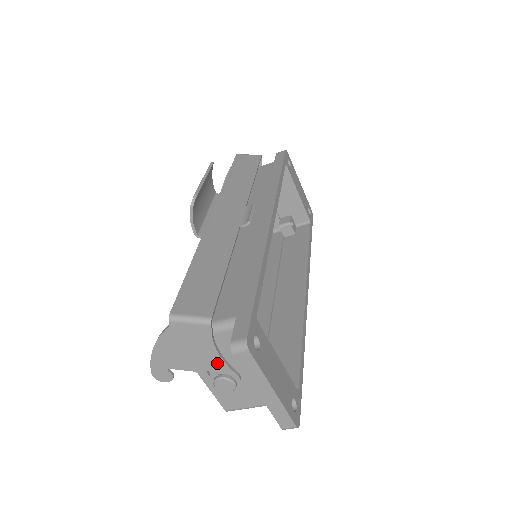
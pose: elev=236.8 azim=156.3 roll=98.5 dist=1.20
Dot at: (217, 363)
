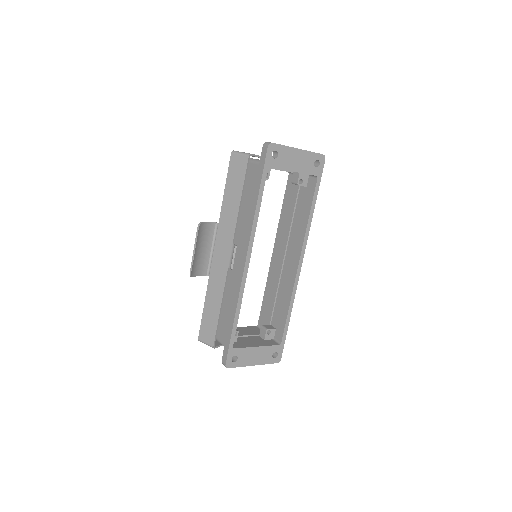
Dot at: occluded
